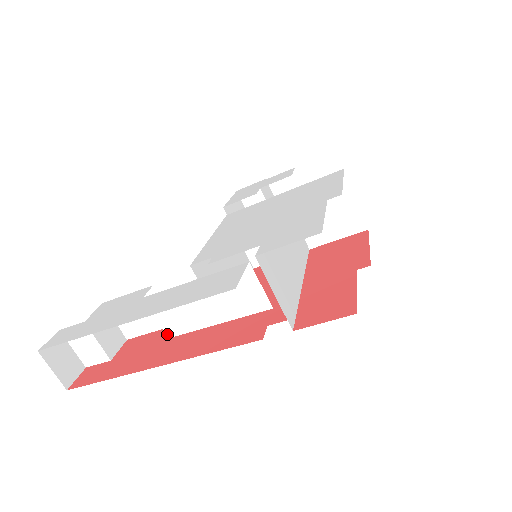
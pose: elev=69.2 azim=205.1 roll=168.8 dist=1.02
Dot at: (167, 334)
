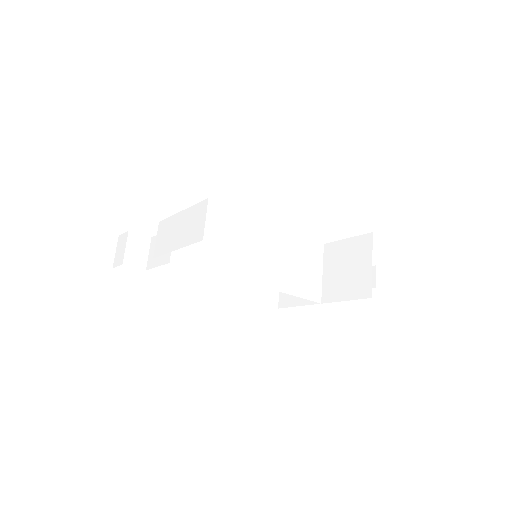
Dot at: (154, 255)
